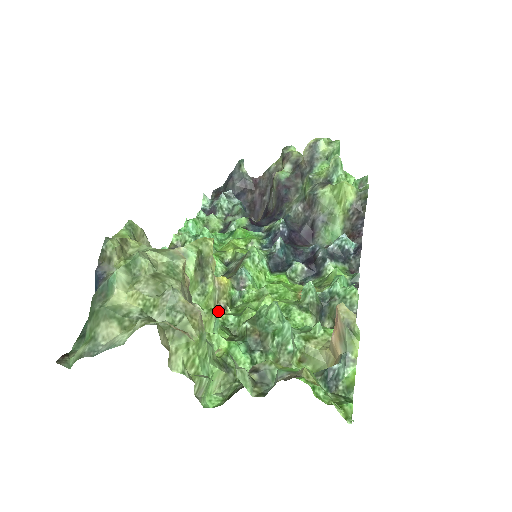
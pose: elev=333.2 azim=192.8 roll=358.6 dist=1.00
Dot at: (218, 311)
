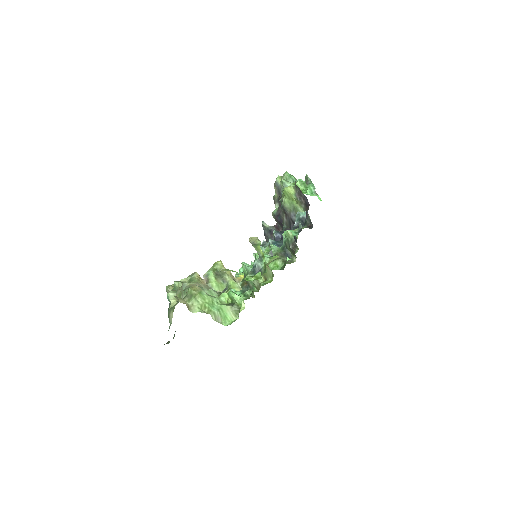
Dot at: (234, 289)
